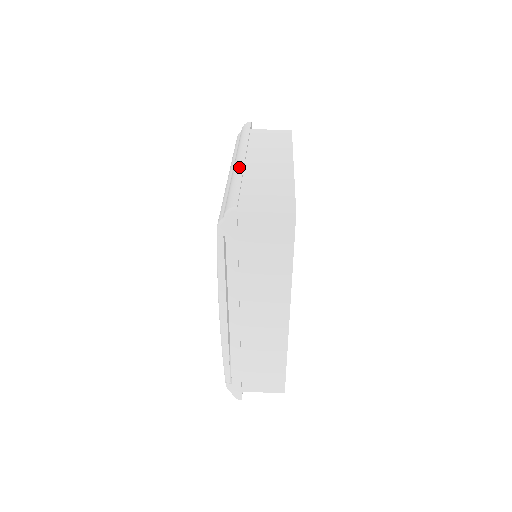
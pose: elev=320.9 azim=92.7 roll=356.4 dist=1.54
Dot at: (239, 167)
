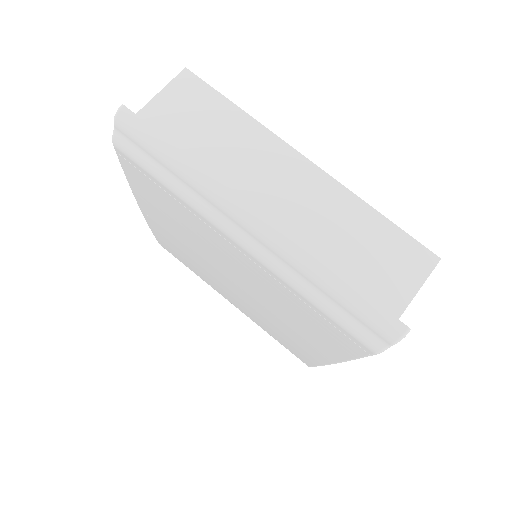
Dot at: (289, 244)
